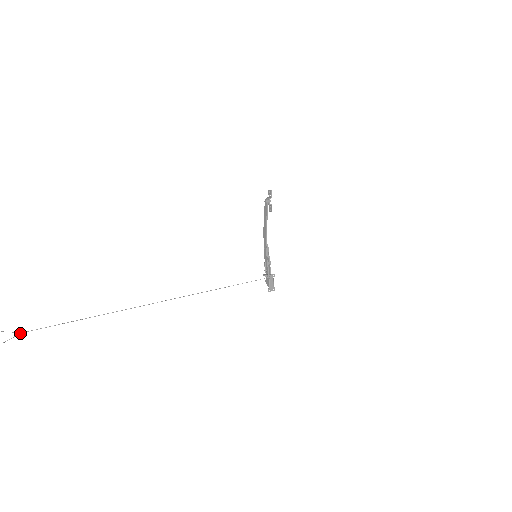
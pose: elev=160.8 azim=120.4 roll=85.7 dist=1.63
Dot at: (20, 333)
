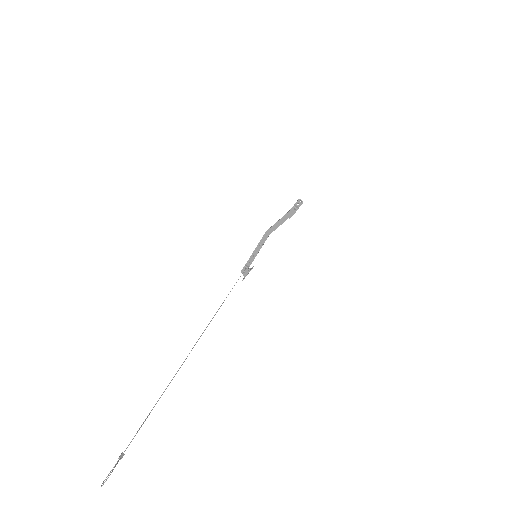
Dot at: (121, 458)
